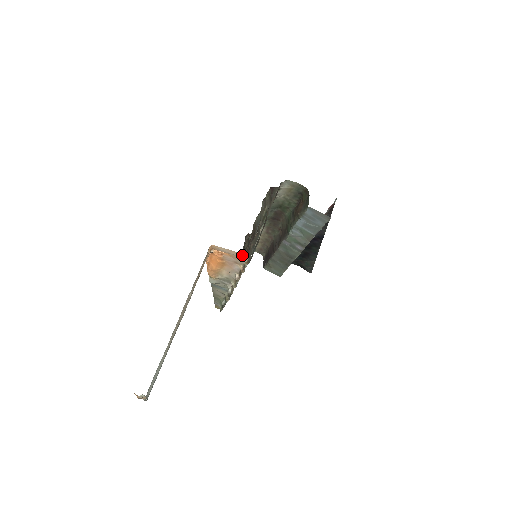
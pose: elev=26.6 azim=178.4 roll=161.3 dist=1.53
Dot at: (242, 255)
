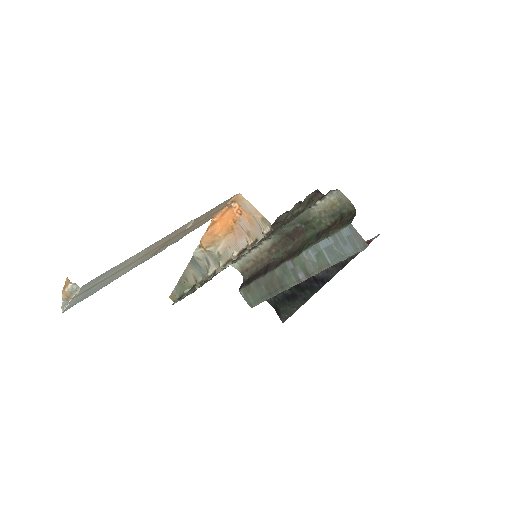
Dot at: (266, 223)
